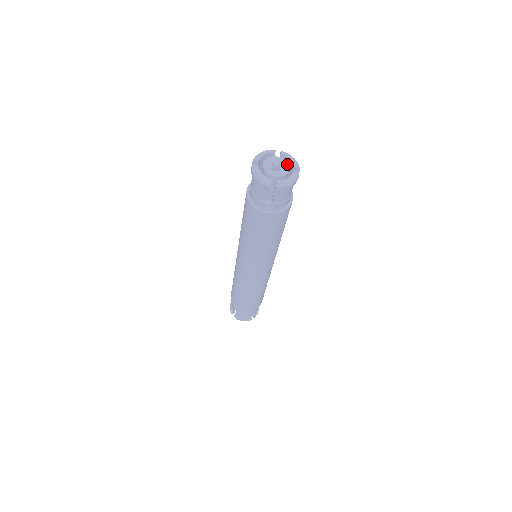
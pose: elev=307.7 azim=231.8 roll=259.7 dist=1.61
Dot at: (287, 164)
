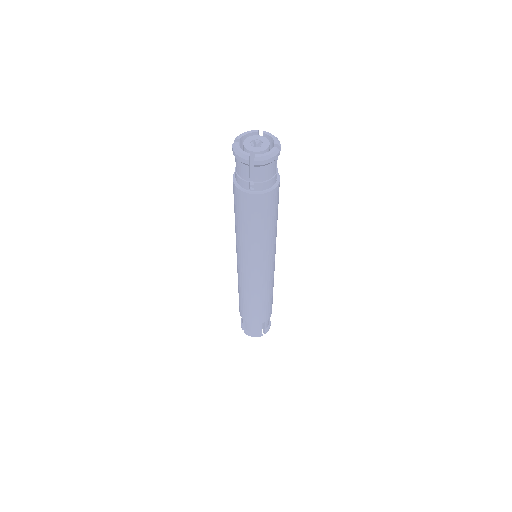
Dot at: (268, 141)
